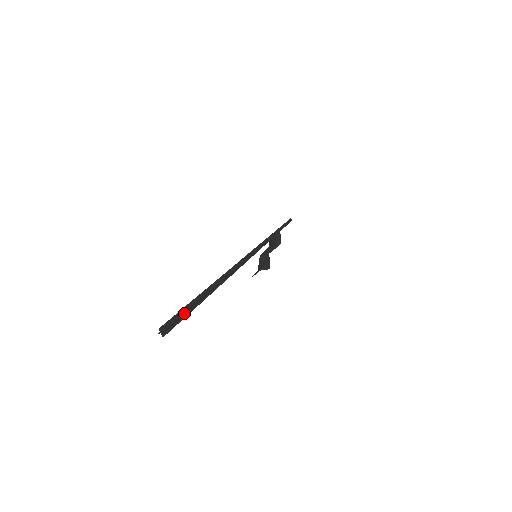
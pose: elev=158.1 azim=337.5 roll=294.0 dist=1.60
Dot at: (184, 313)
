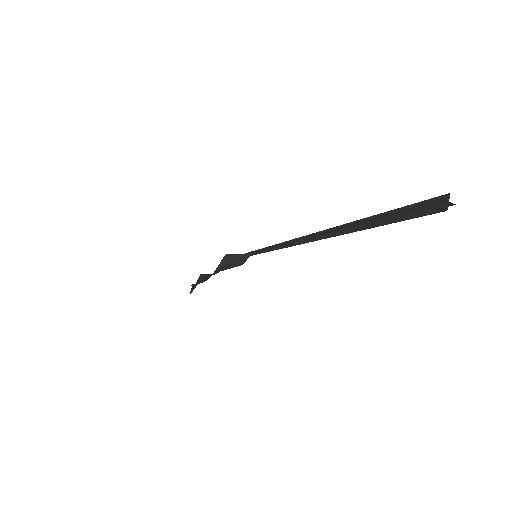
Dot at: (402, 215)
